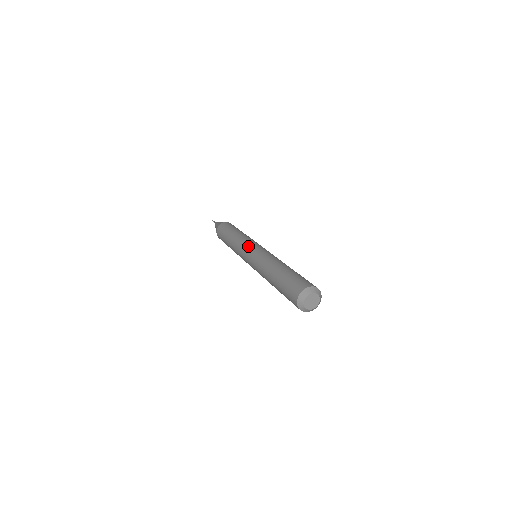
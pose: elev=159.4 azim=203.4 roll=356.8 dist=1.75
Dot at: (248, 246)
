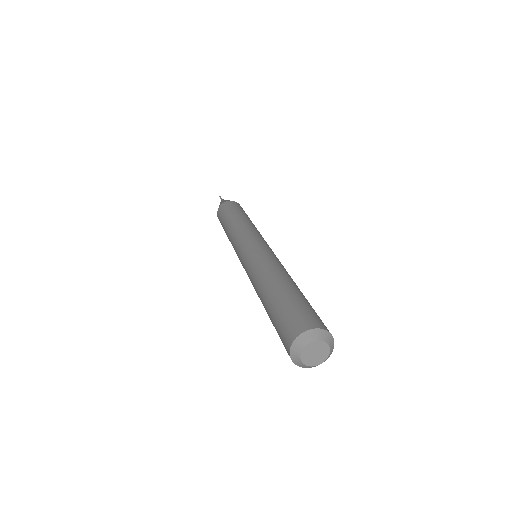
Dot at: (255, 237)
